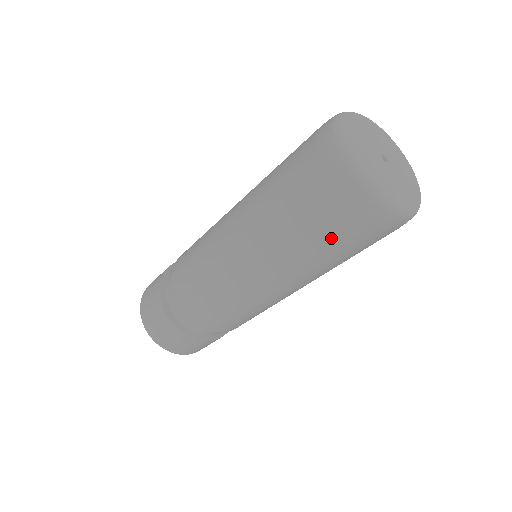
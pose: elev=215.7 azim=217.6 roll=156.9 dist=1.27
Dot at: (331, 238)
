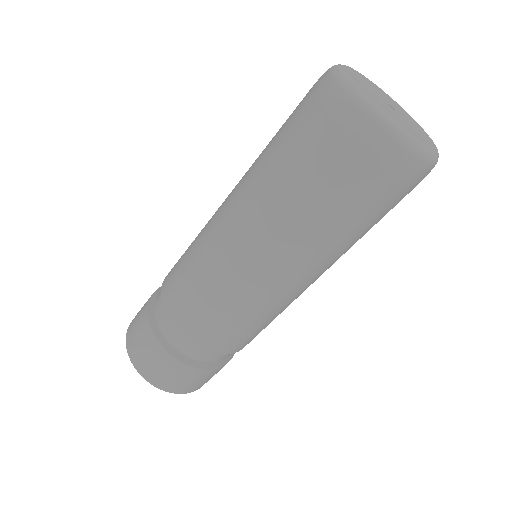
Dot at: (299, 153)
